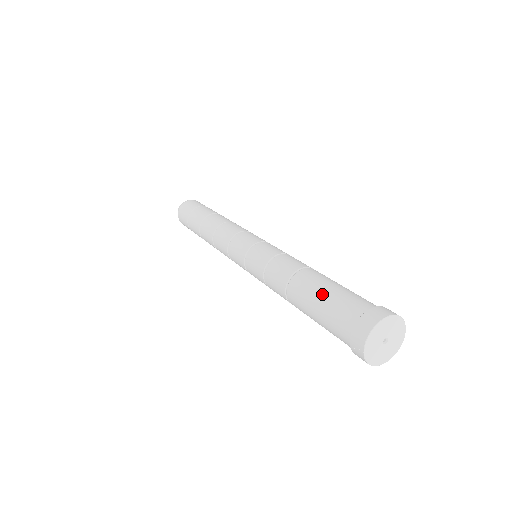
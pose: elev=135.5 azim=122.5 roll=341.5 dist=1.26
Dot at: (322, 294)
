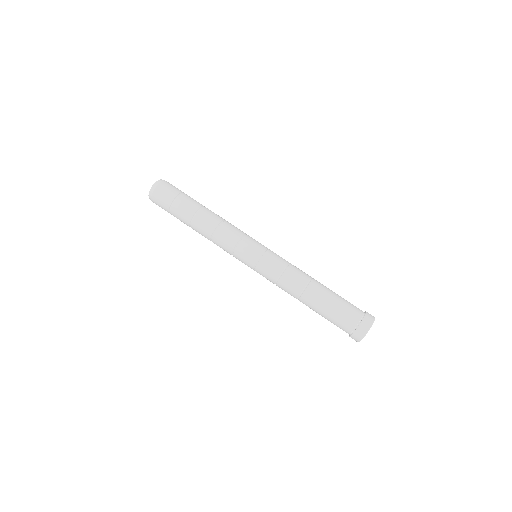
Dot at: (325, 313)
